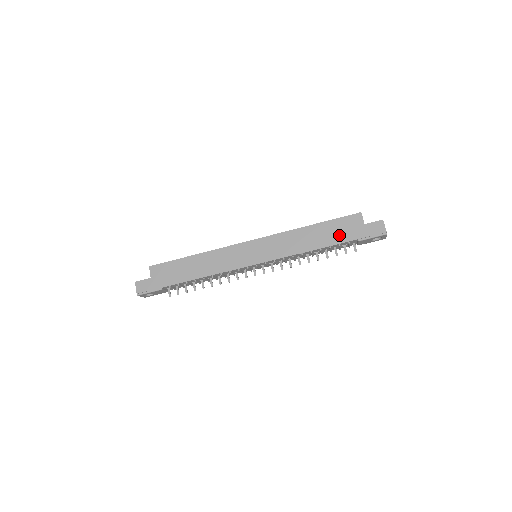
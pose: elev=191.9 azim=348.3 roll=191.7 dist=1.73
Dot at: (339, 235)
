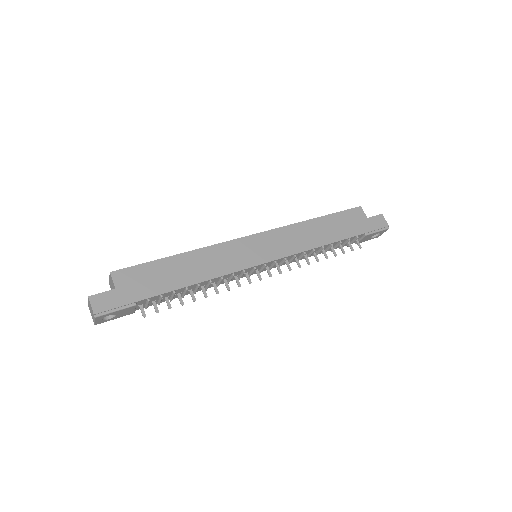
Dot at: (347, 229)
